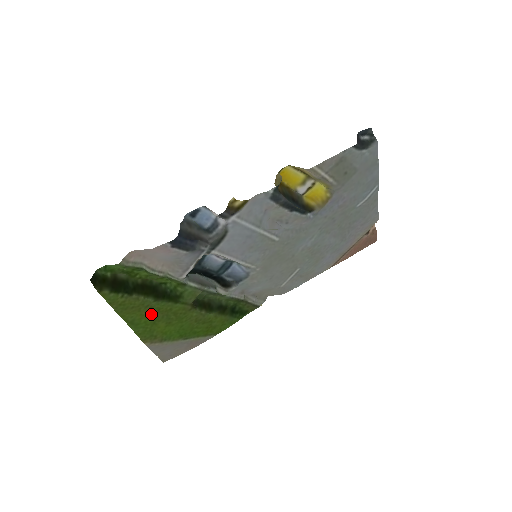
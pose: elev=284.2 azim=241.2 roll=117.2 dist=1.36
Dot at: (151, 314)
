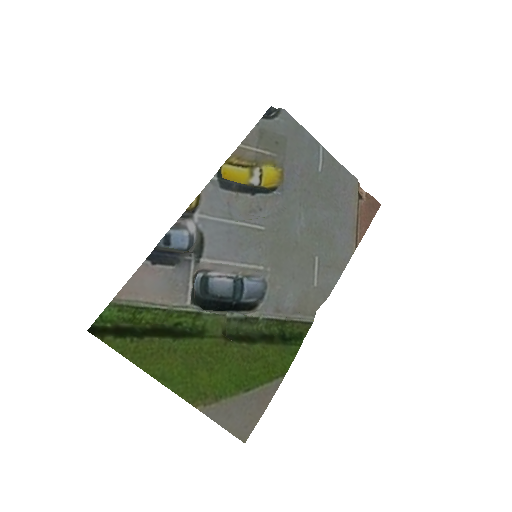
Dot at: (180, 361)
